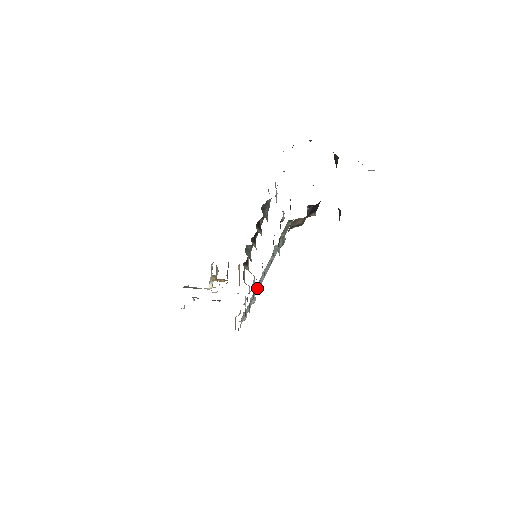
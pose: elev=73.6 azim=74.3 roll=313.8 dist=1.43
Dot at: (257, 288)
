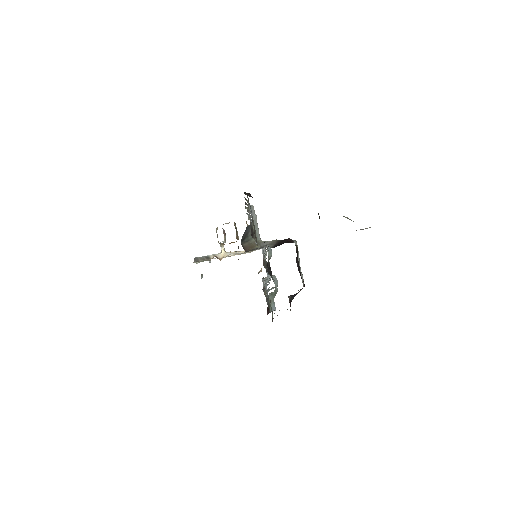
Dot at: occluded
